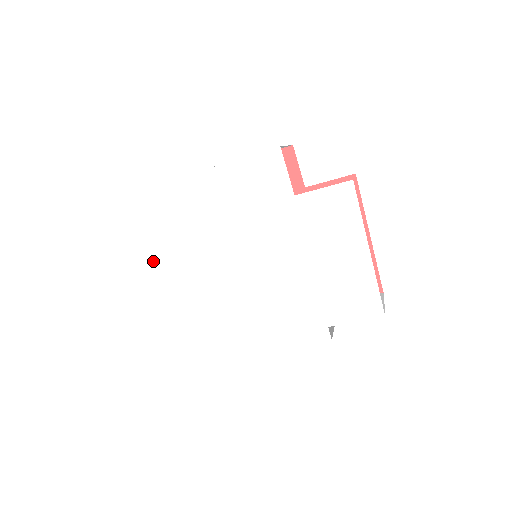
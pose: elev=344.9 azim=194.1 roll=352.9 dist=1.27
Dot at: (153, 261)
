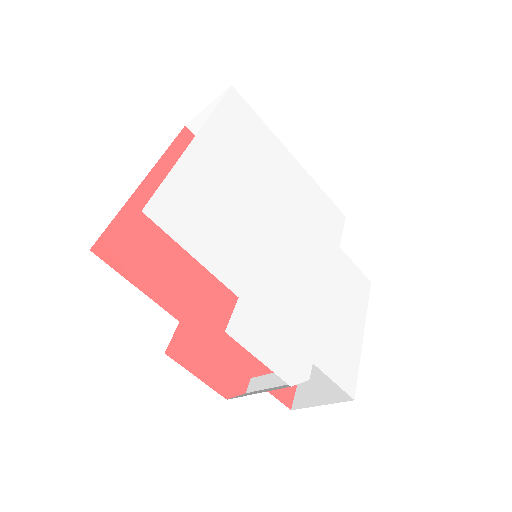
Dot at: (212, 137)
